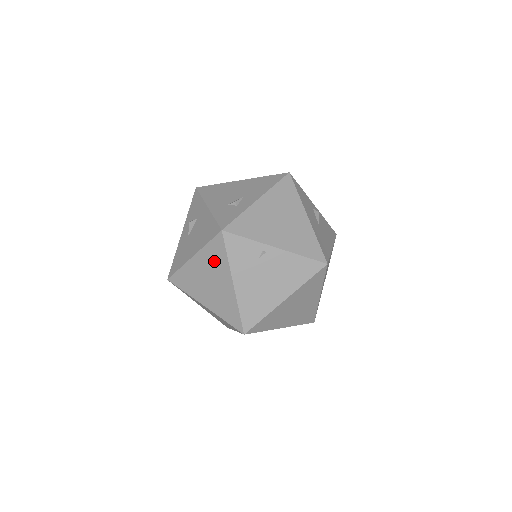
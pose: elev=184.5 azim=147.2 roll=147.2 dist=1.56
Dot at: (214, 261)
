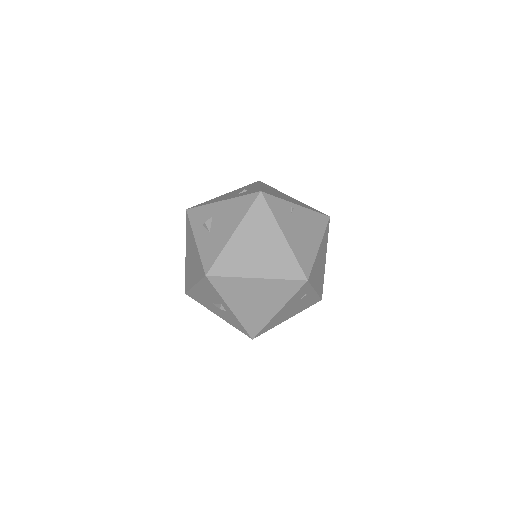
Dot at: (259, 224)
